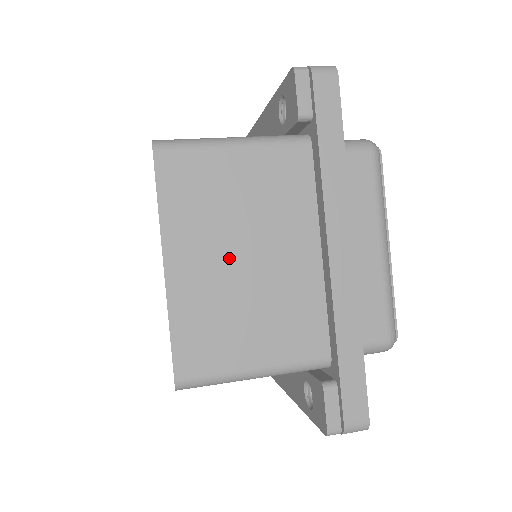
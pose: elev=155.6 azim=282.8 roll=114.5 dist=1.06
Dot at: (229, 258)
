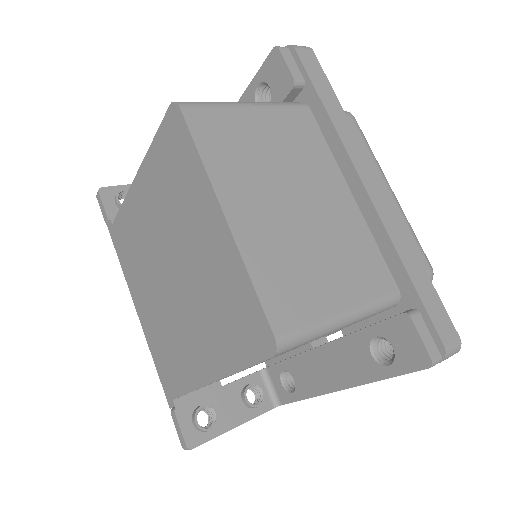
Dot at: (281, 204)
